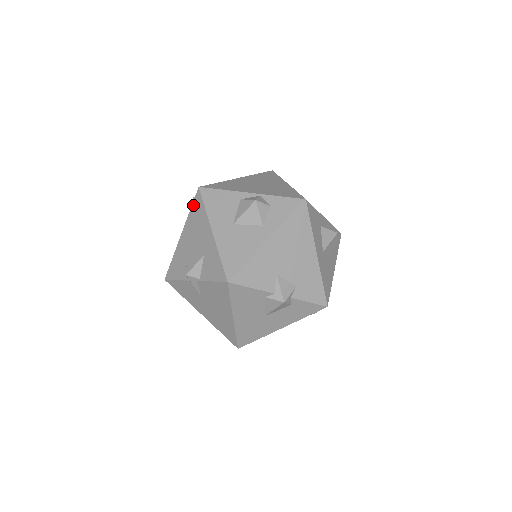
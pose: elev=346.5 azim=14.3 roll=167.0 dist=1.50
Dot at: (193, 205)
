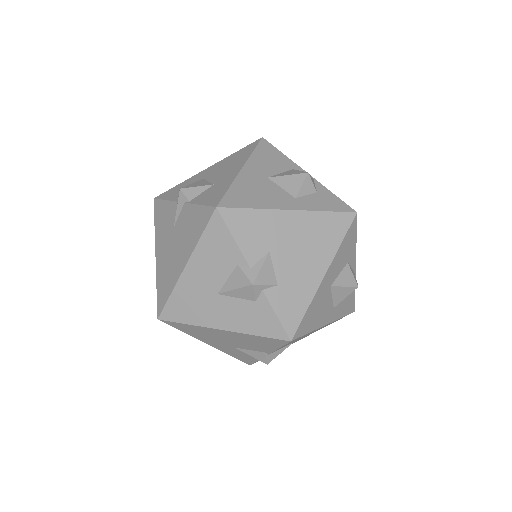
Dot at: (243, 148)
